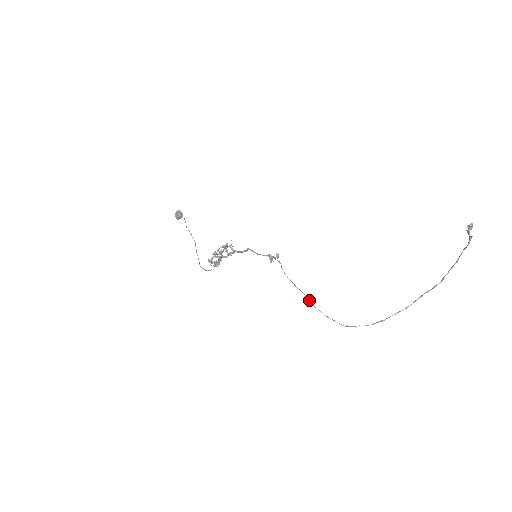
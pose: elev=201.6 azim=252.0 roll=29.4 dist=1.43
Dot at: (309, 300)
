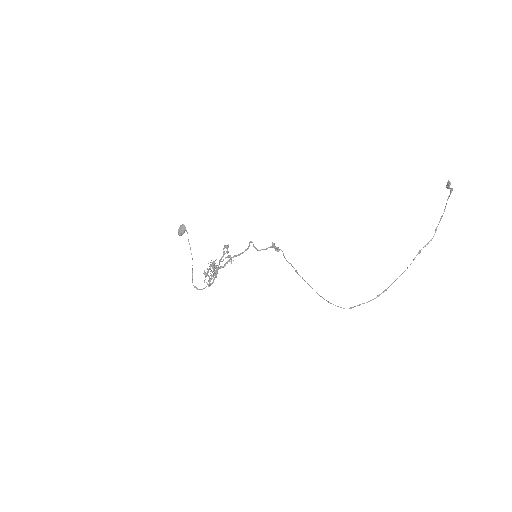
Dot at: (310, 286)
